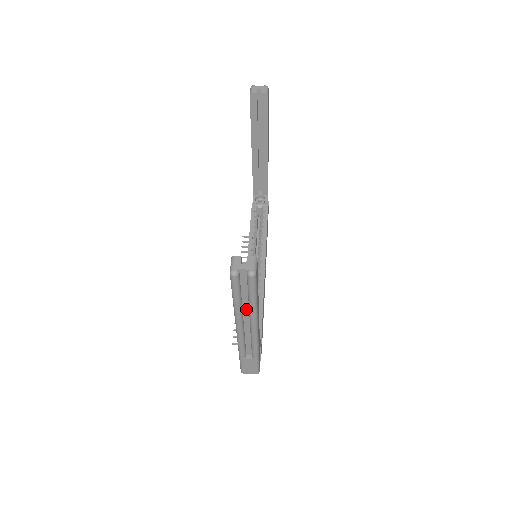
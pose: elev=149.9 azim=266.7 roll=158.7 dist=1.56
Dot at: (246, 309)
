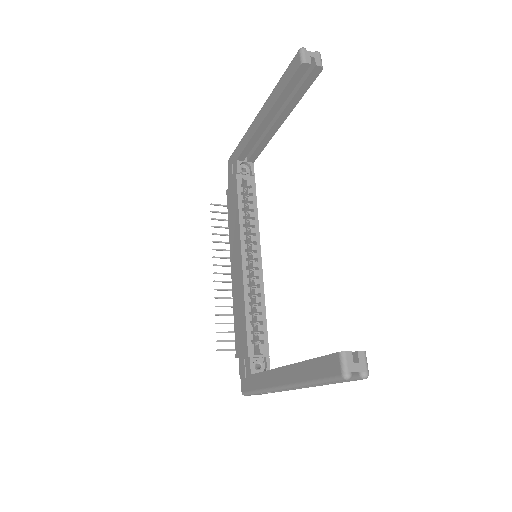
Dot at: occluded
